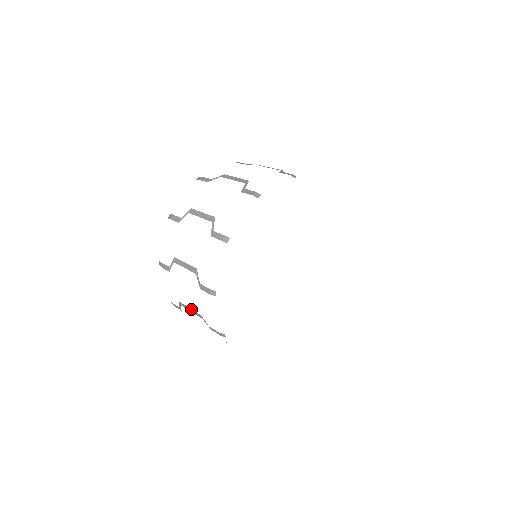
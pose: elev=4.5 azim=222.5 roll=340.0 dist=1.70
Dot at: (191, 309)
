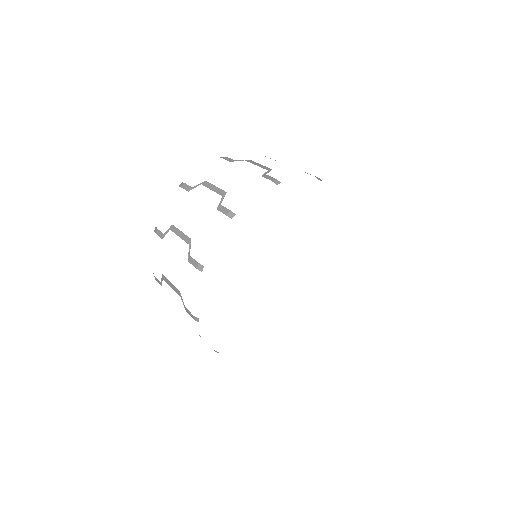
Dot at: occluded
